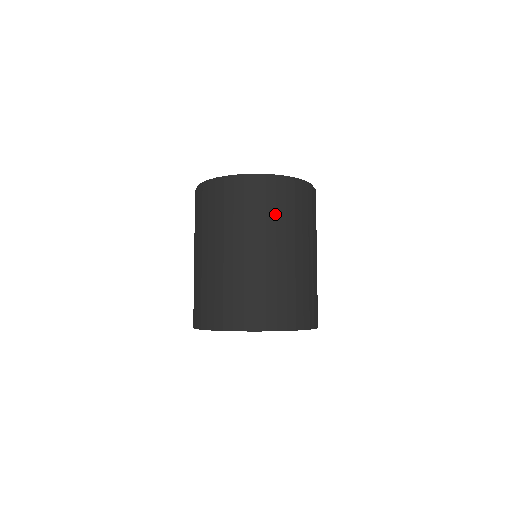
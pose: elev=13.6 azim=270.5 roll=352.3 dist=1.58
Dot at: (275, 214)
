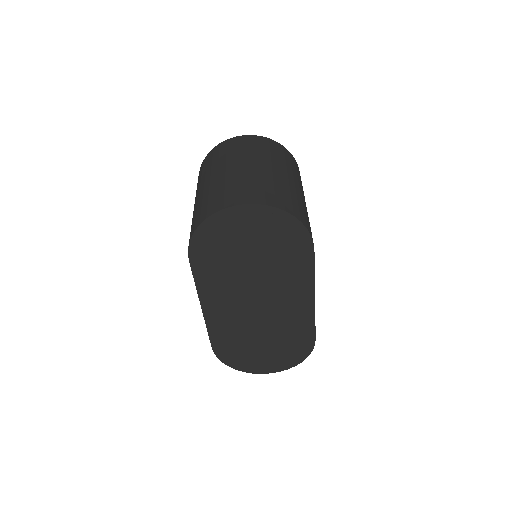
Dot at: (261, 150)
